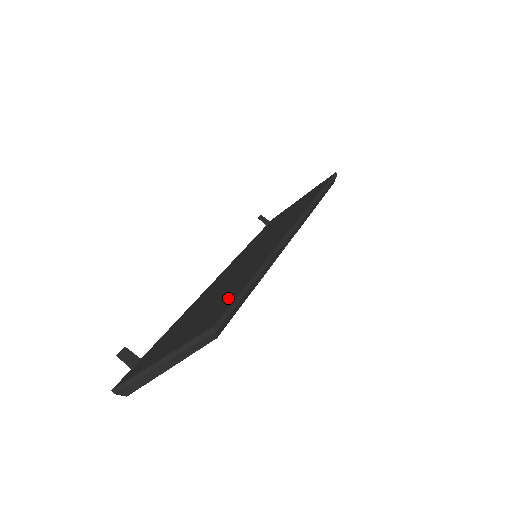
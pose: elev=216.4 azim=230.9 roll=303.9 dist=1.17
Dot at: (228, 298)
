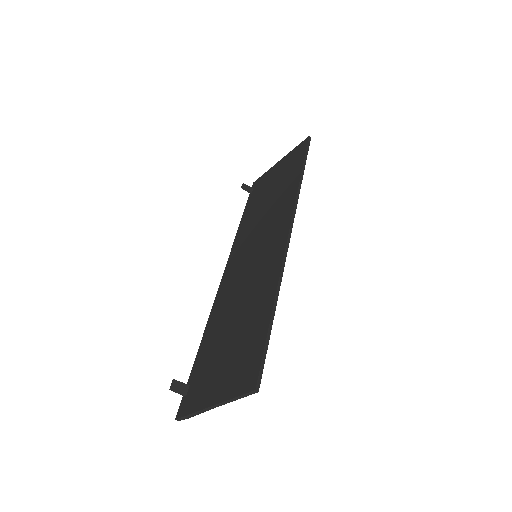
Dot at: (255, 343)
